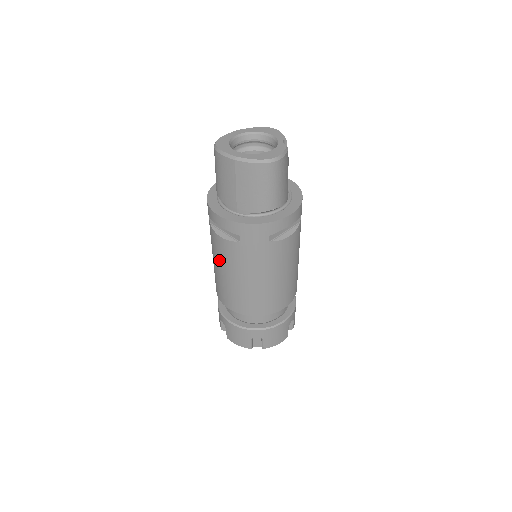
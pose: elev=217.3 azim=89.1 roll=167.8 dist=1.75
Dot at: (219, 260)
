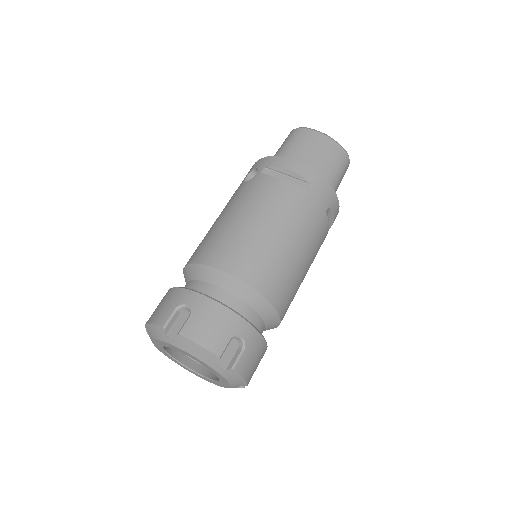
Dot at: (258, 206)
